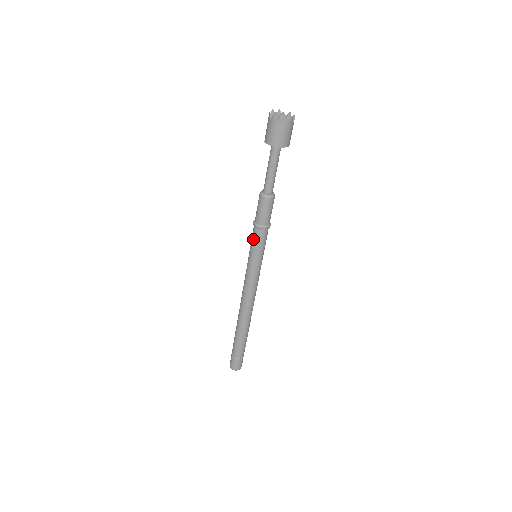
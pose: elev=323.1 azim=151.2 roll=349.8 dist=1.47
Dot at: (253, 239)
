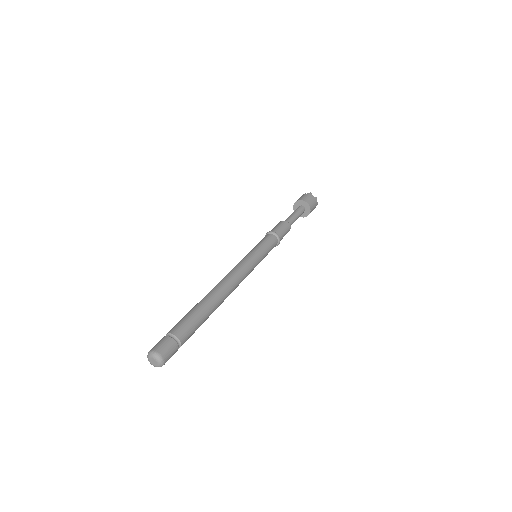
Dot at: (264, 239)
